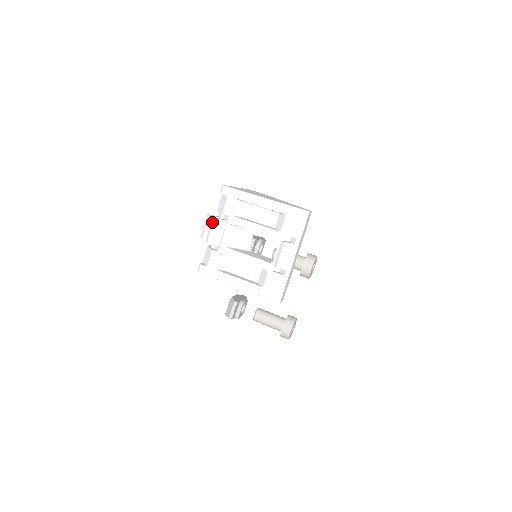
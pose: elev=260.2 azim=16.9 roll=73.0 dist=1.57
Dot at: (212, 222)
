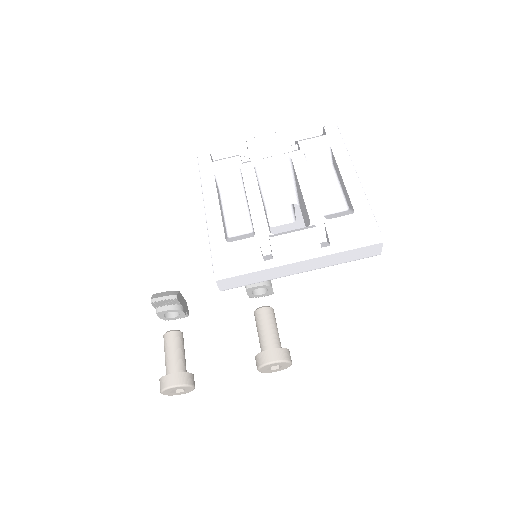
Dot at: occluded
